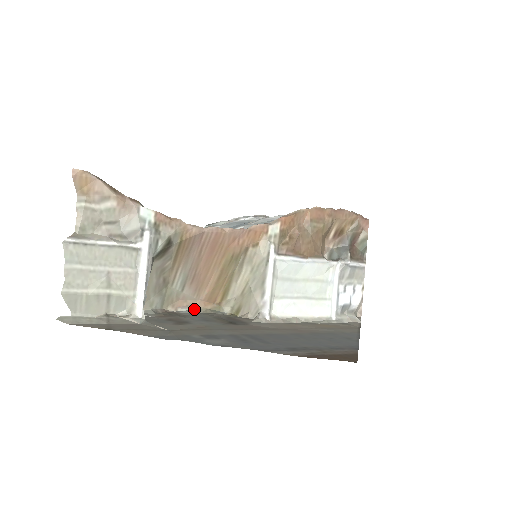
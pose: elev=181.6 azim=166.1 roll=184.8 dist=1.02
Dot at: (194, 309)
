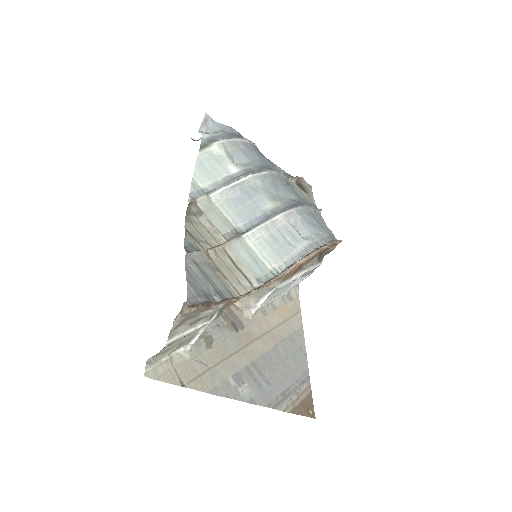
Dot at: occluded
